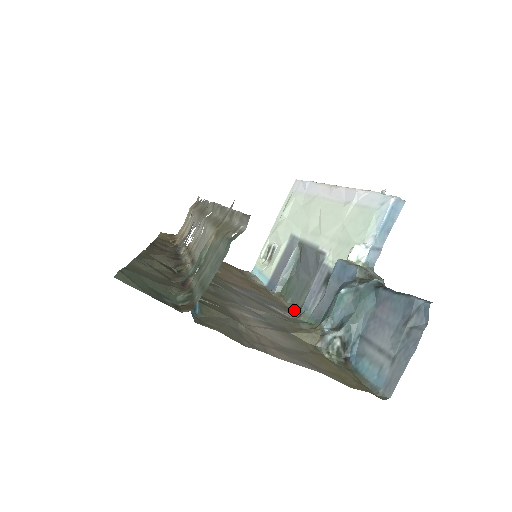
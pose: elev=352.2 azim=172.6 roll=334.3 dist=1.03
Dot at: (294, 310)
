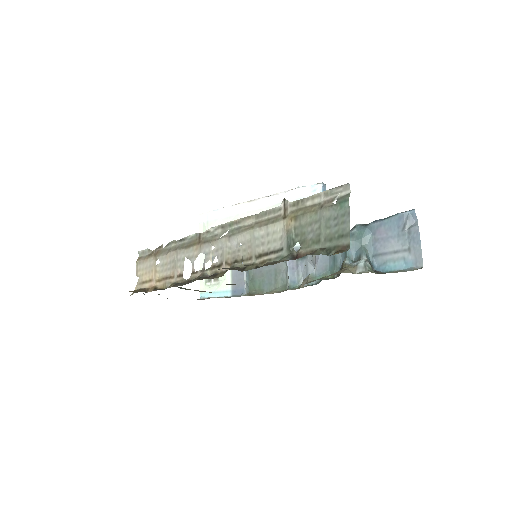
Dot at: (279, 292)
